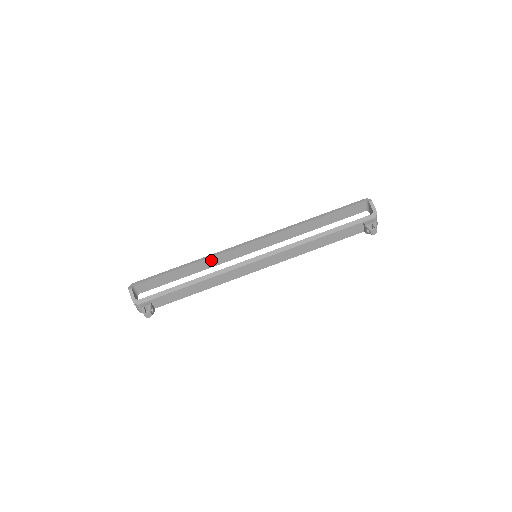
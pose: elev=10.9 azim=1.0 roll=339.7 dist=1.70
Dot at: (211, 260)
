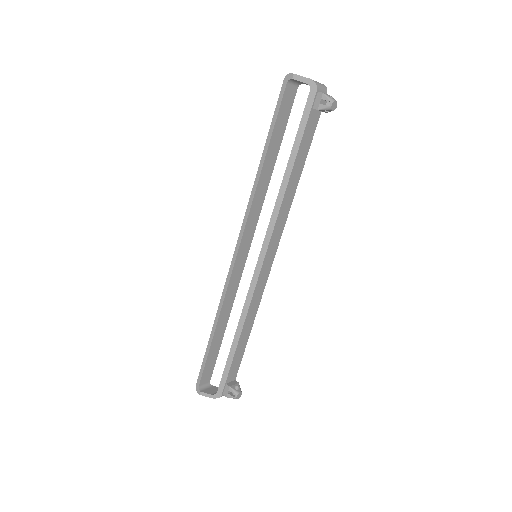
Dot at: (226, 303)
